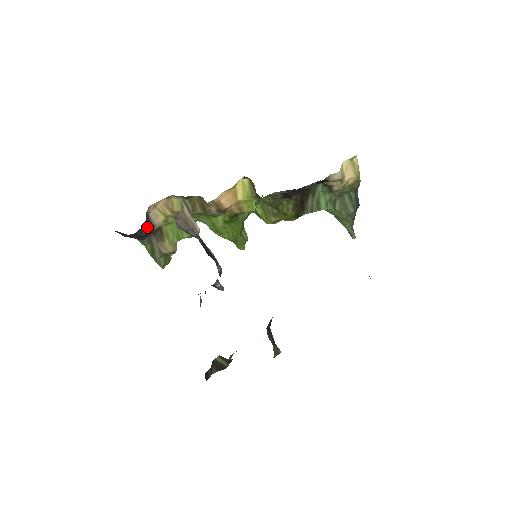
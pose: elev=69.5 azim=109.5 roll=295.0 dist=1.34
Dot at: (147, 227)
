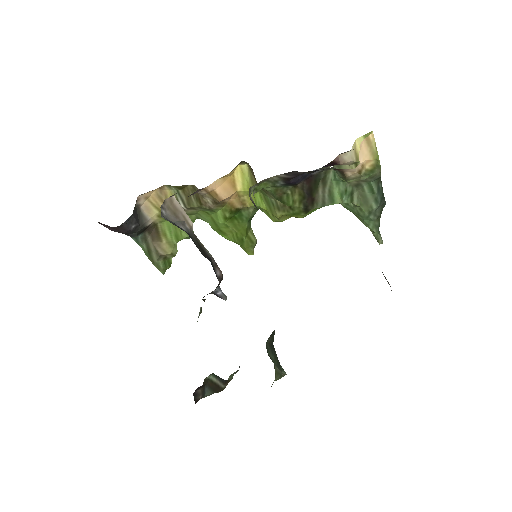
Dot at: (136, 221)
